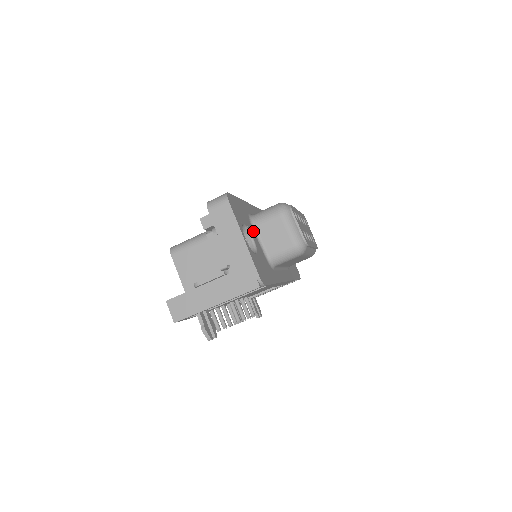
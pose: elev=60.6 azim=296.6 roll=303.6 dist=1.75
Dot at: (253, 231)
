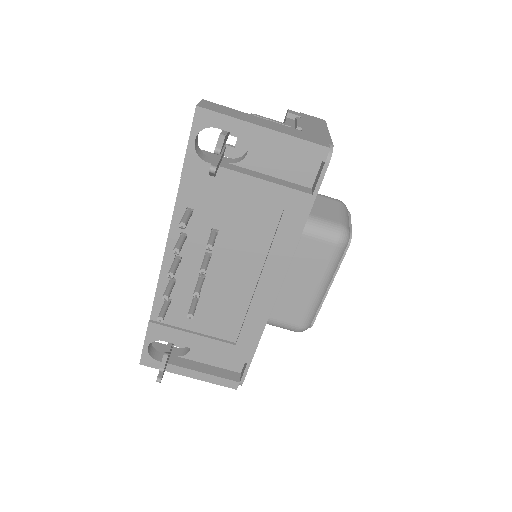
Dot at: occluded
